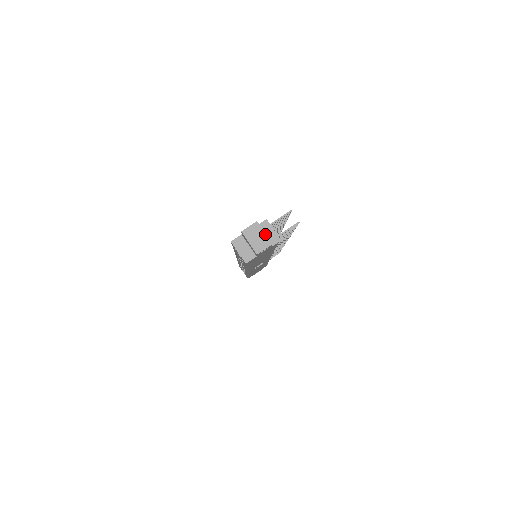
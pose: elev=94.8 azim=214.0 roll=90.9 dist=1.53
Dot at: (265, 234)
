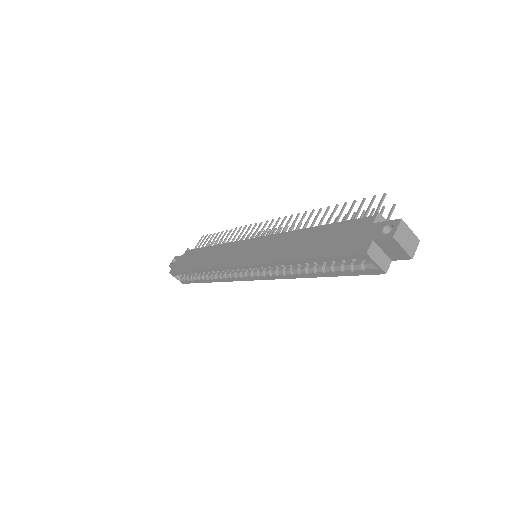
Dot at: (412, 231)
